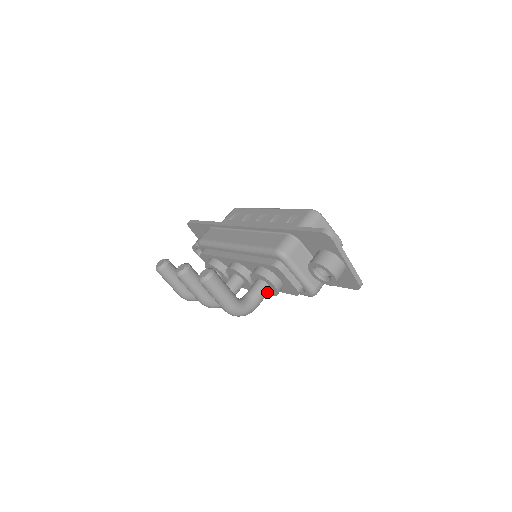
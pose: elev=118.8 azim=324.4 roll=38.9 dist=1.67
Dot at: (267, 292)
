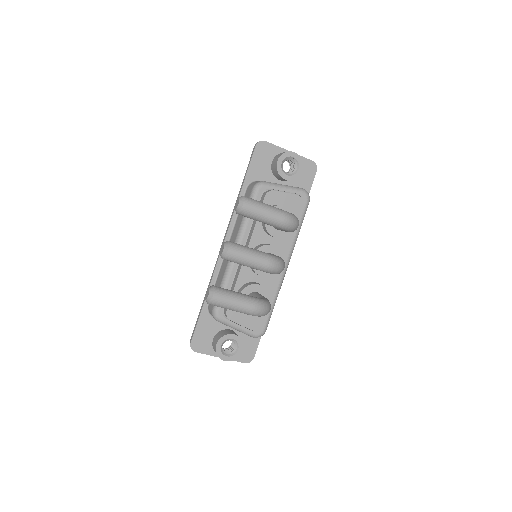
Dot at: occluded
